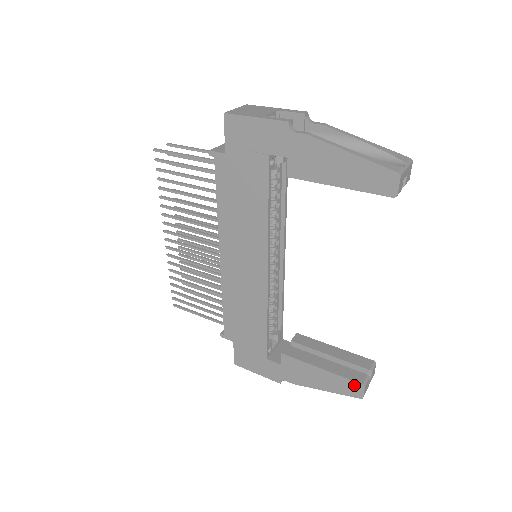
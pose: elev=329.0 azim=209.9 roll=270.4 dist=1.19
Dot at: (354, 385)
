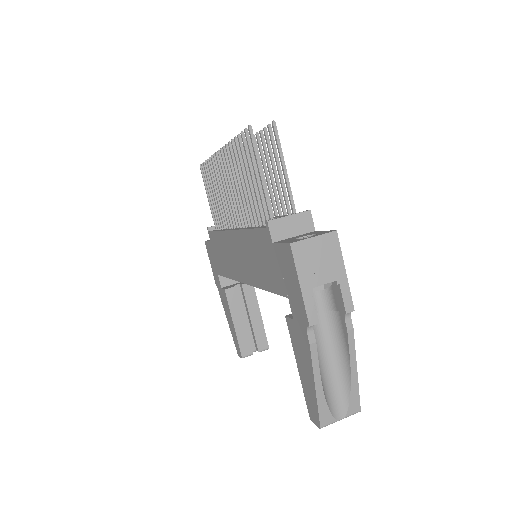
Dot at: (239, 350)
